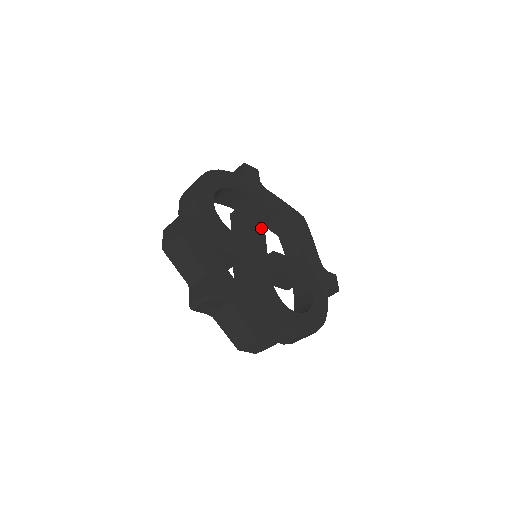
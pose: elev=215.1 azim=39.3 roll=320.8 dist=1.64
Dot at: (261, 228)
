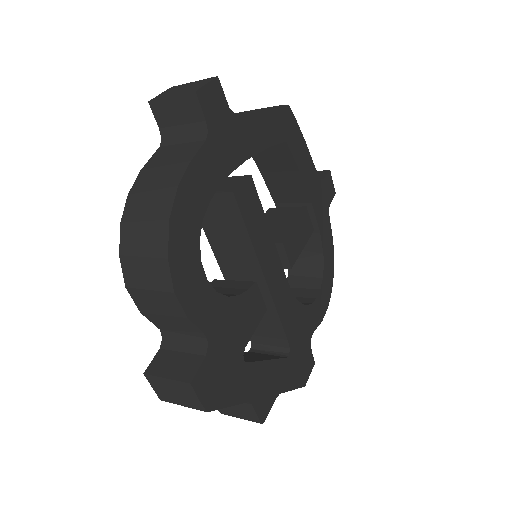
Dot at: (263, 224)
